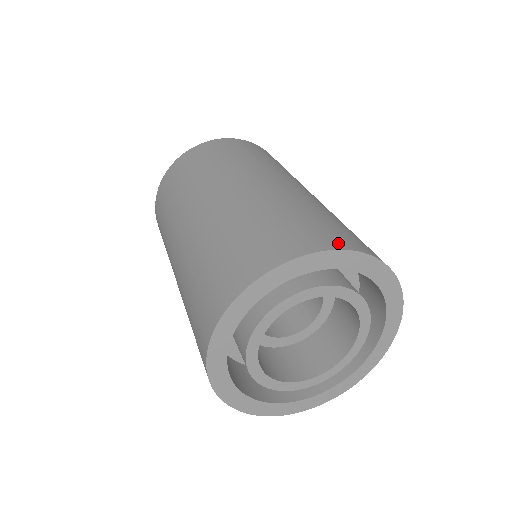
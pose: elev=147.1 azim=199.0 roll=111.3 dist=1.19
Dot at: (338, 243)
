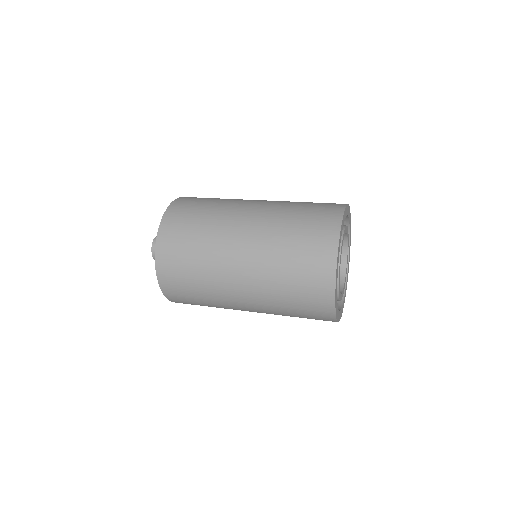
Dot at: (340, 204)
